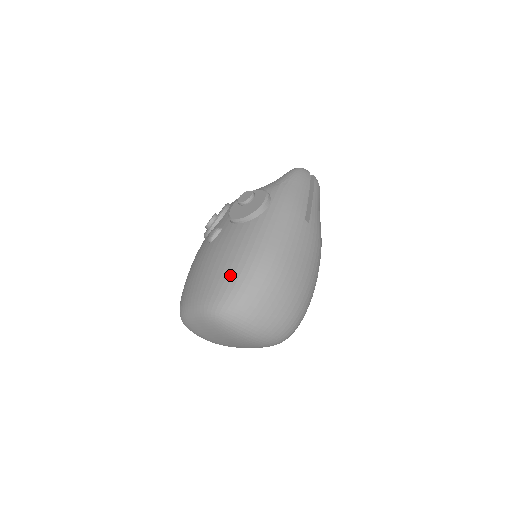
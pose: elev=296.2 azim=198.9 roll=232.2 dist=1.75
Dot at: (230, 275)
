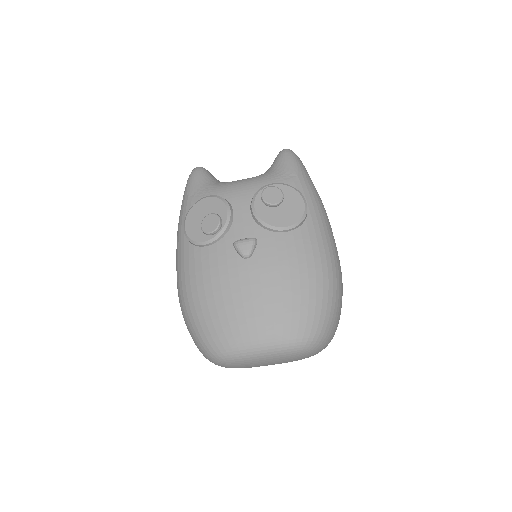
Dot at: (313, 299)
